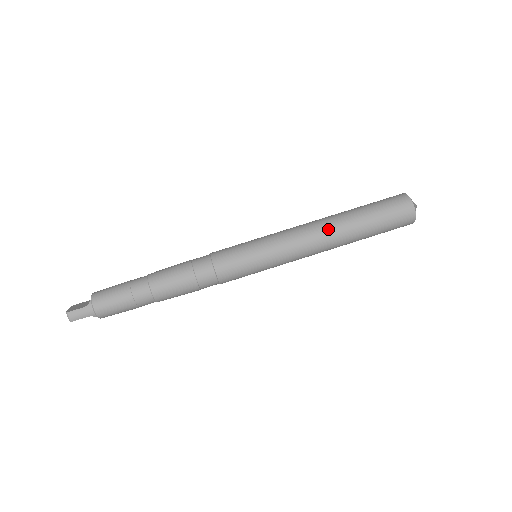
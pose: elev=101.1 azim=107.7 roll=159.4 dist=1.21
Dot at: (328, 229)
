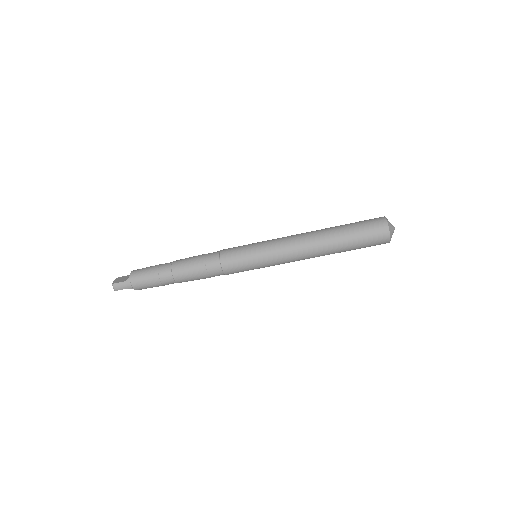
Dot at: (314, 242)
